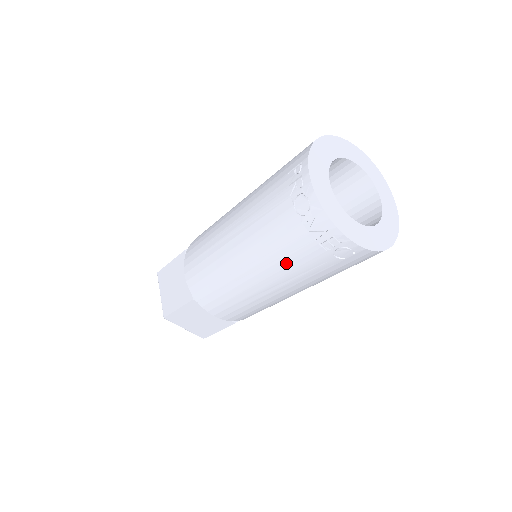
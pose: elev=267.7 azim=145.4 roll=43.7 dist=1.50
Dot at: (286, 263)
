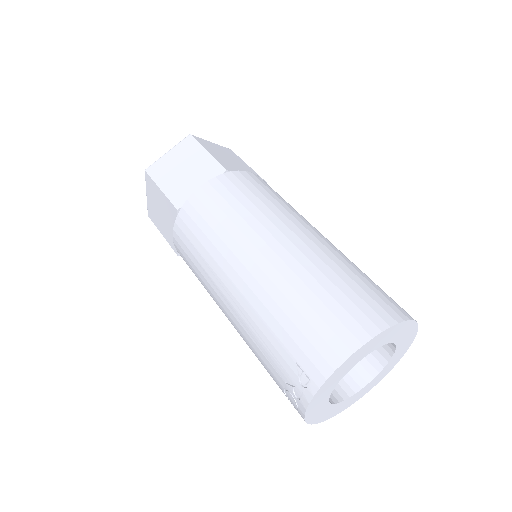
Dot at: occluded
